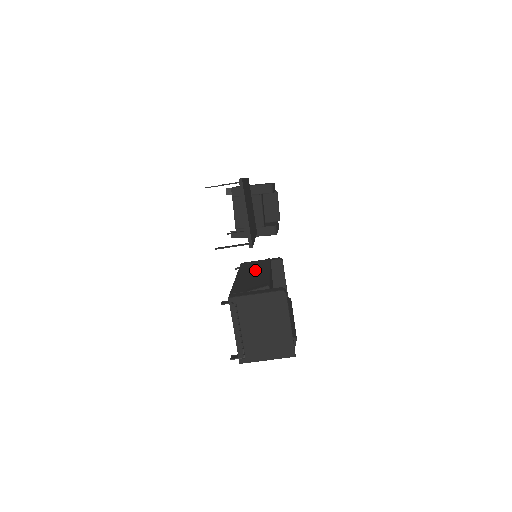
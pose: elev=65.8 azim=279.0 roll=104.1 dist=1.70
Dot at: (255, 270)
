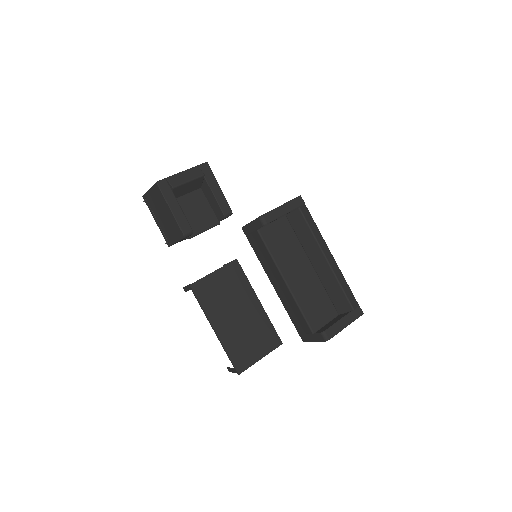
Dot at: (273, 271)
